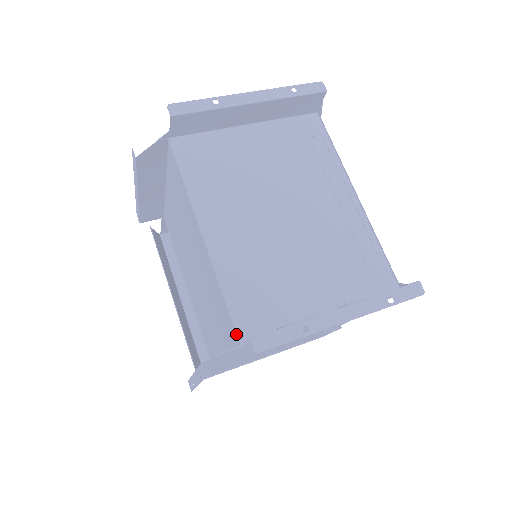
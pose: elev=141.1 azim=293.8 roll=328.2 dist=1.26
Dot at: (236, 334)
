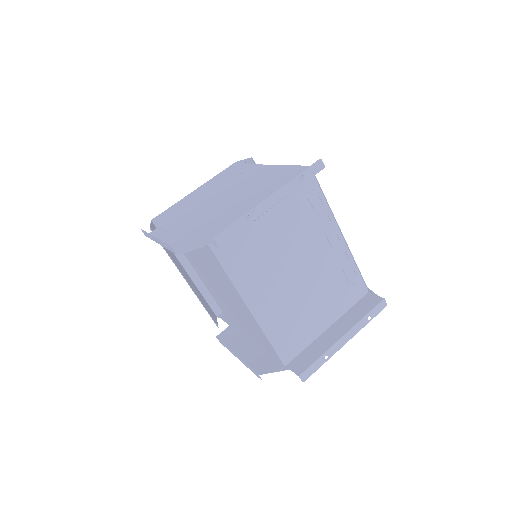
Dot at: (281, 361)
